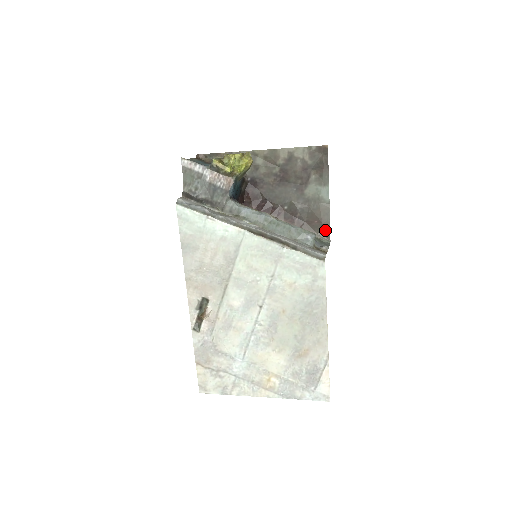
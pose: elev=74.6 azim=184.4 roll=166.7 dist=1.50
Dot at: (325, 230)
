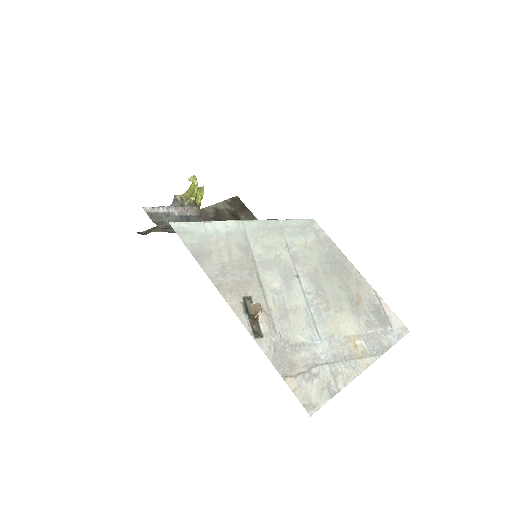
Dot at: occluded
